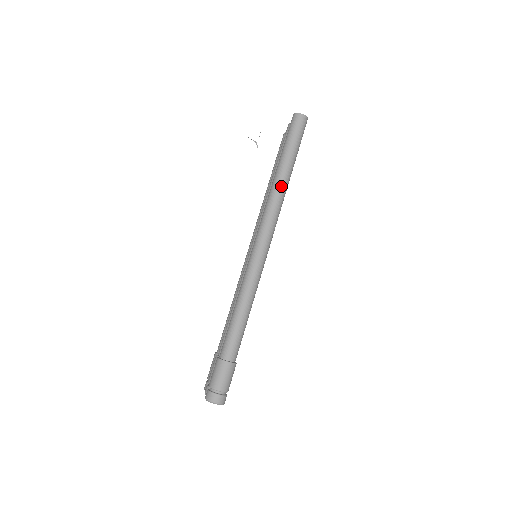
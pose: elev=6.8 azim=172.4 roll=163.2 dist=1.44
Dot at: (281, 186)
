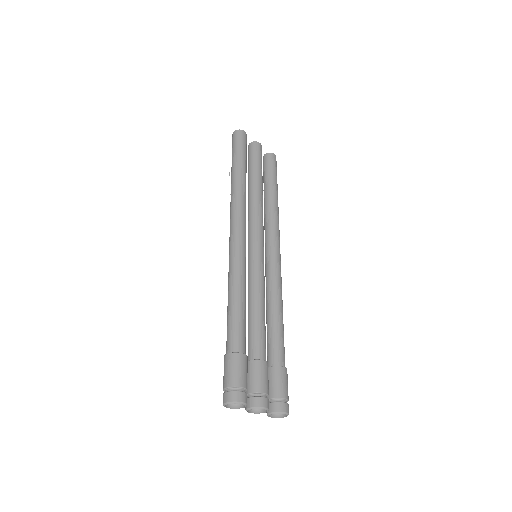
Dot at: (233, 186)
